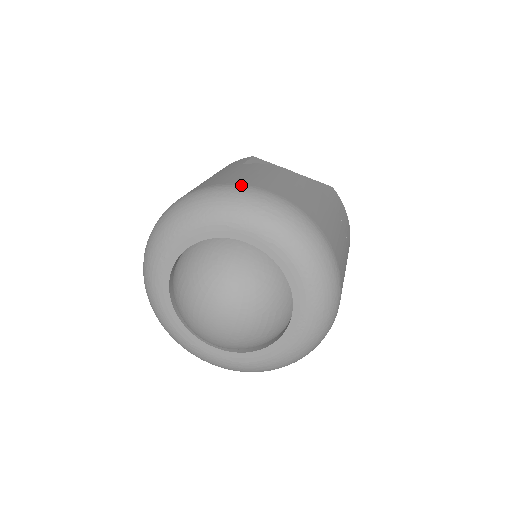
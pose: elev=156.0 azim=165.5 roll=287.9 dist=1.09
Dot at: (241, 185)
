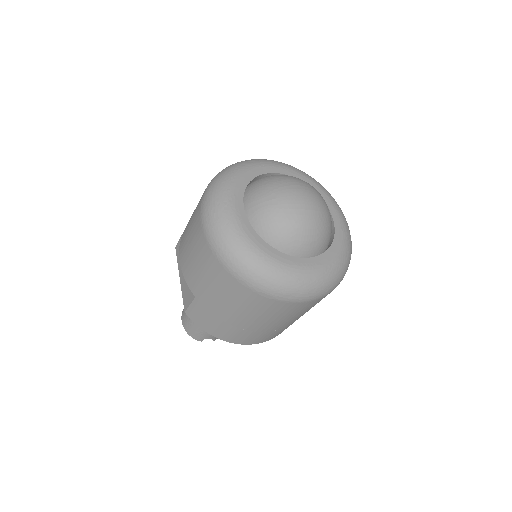
Dot at: occluded
